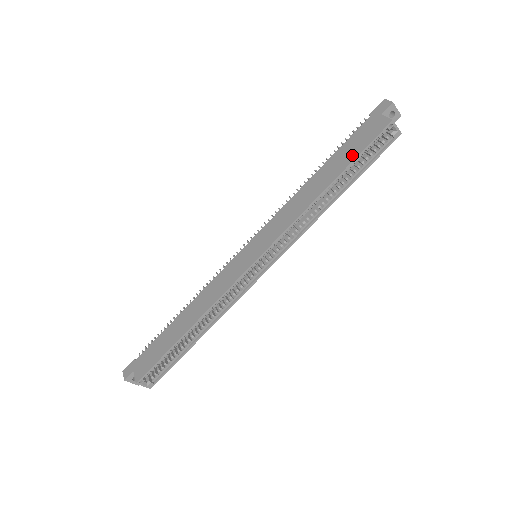
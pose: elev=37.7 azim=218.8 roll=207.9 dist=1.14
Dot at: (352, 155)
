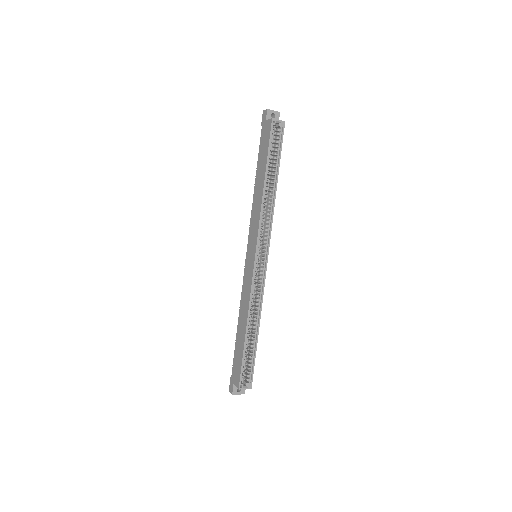
Dot at: (265, 155)
